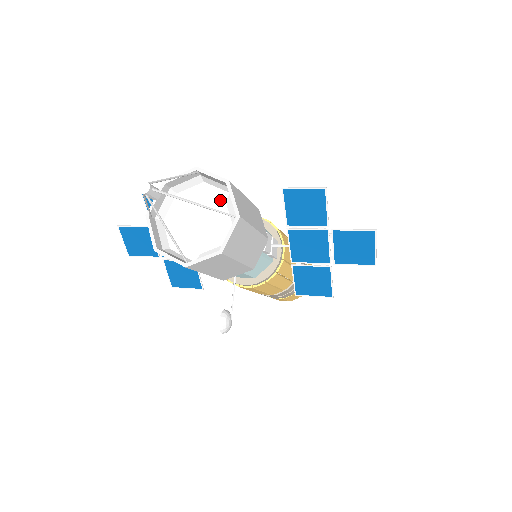
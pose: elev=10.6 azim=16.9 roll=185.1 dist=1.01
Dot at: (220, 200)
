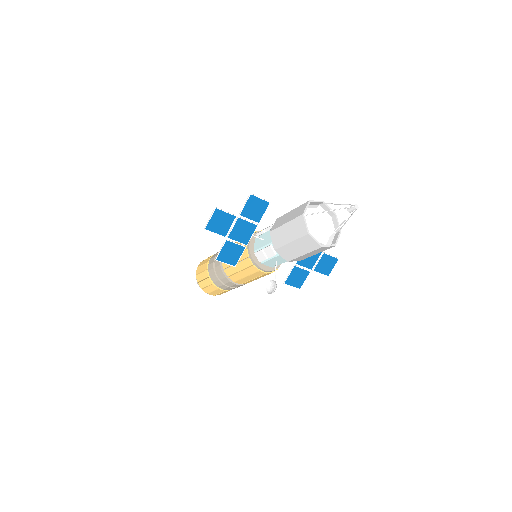
Dot at: (318, 220)
